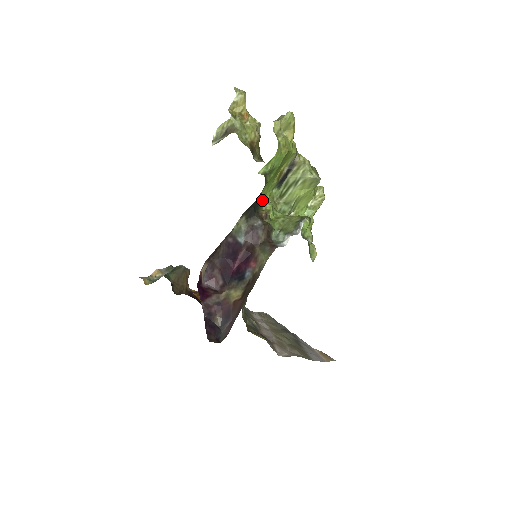
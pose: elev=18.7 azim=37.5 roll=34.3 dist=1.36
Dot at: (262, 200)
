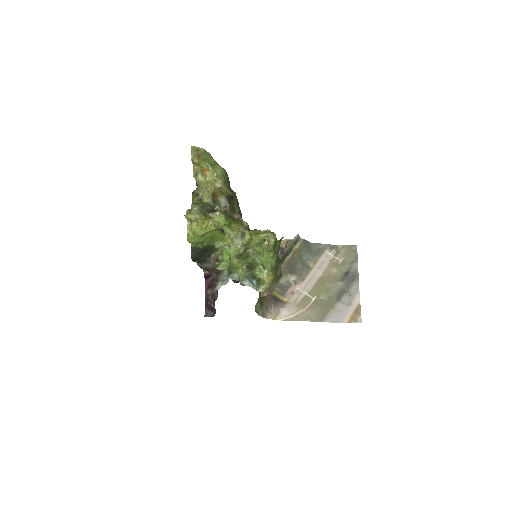
Dot at: (221, 242)
